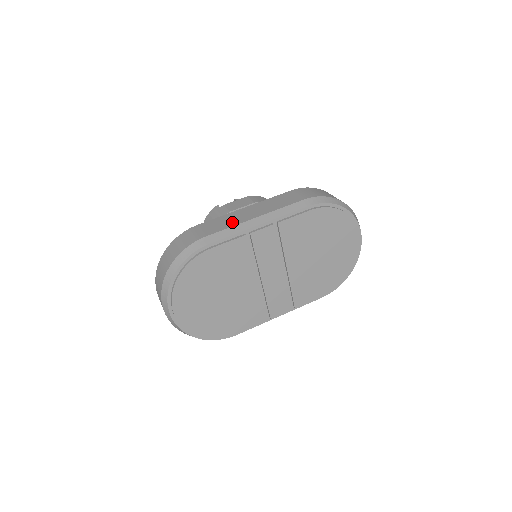
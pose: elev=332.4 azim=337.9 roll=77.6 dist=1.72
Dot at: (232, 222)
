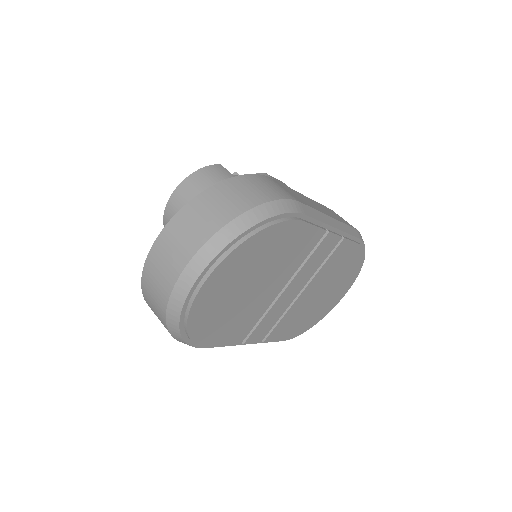
Dot at: occluded
